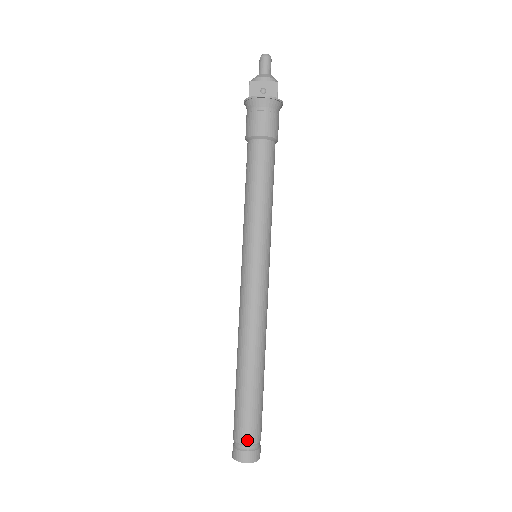
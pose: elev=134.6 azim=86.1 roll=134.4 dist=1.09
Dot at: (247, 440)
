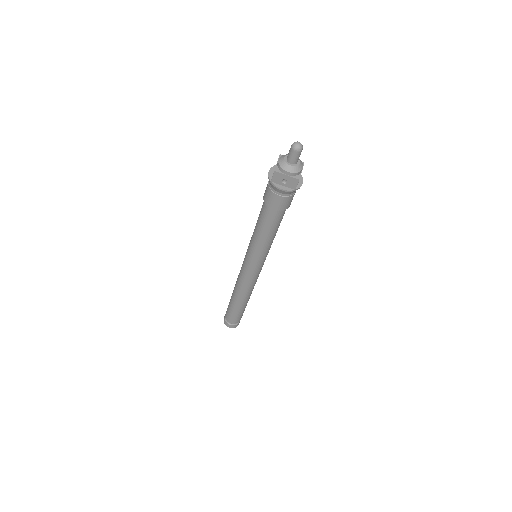
Dot at: (232, 322)
